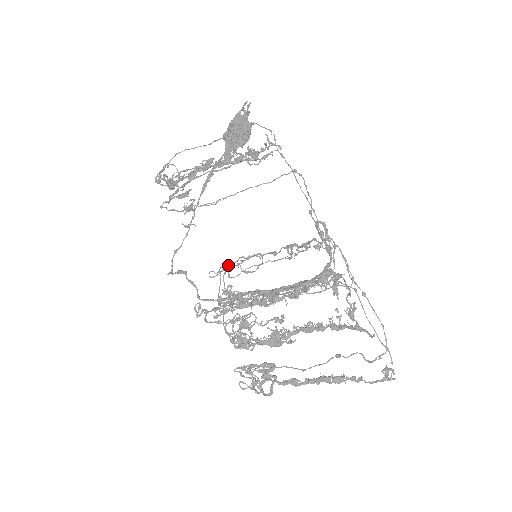
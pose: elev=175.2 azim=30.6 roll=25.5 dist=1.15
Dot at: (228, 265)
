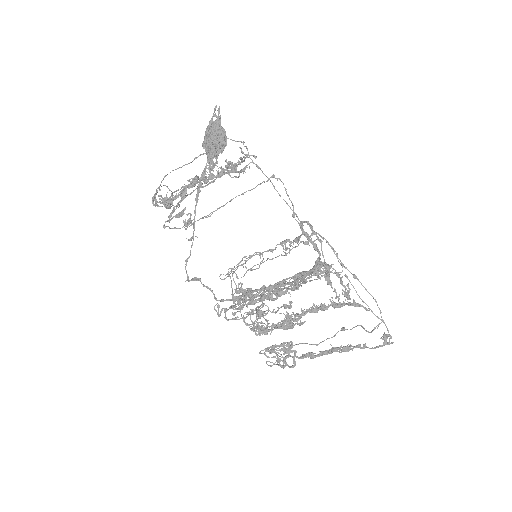
Dot at: (234, 266)
